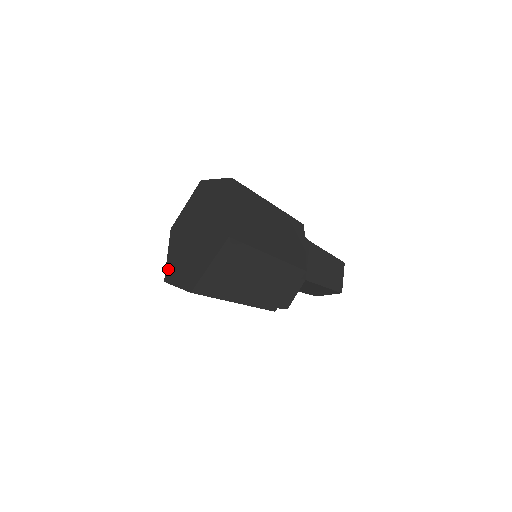
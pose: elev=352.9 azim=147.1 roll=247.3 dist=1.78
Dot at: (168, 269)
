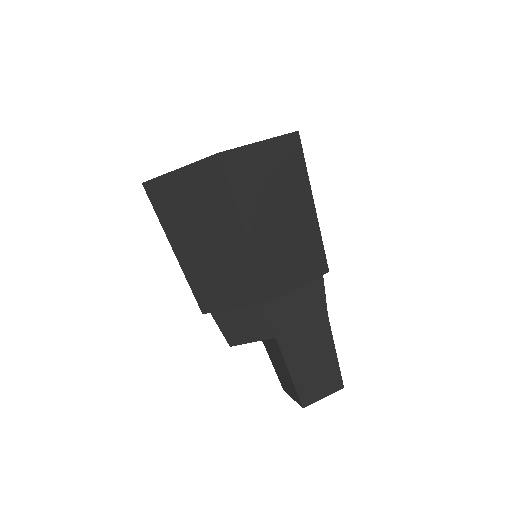
Dot at: occluded
